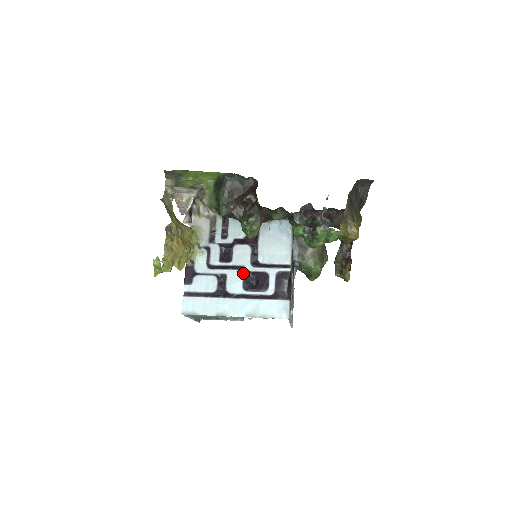
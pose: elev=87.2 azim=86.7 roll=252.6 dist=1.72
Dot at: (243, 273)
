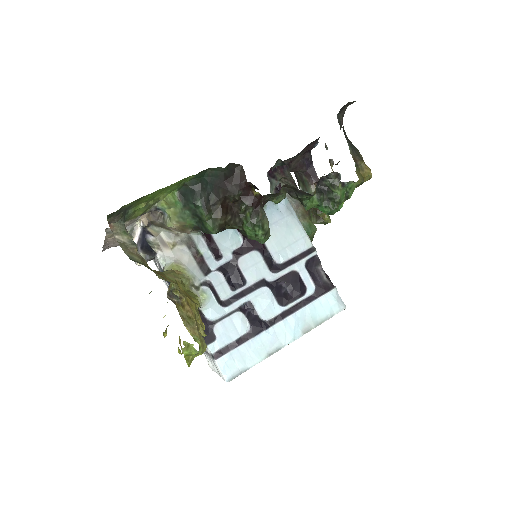
Dot at: (269, 287)
